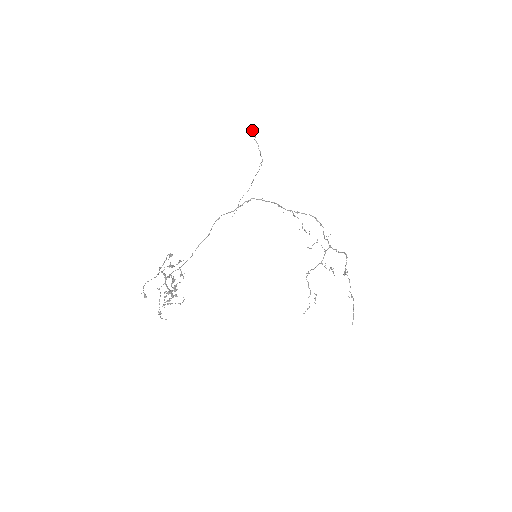
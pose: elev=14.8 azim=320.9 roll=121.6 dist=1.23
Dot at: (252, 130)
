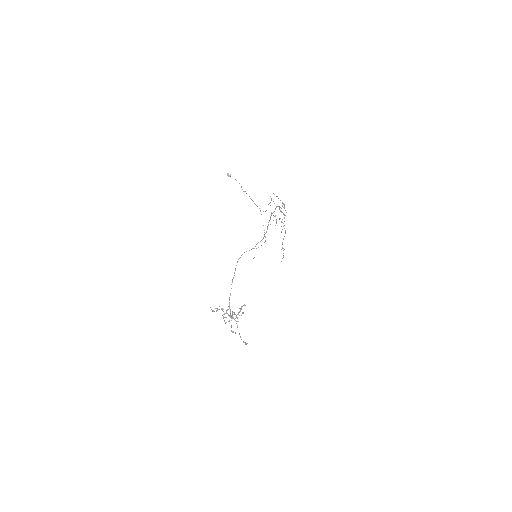
Dot at: (230, 175)
